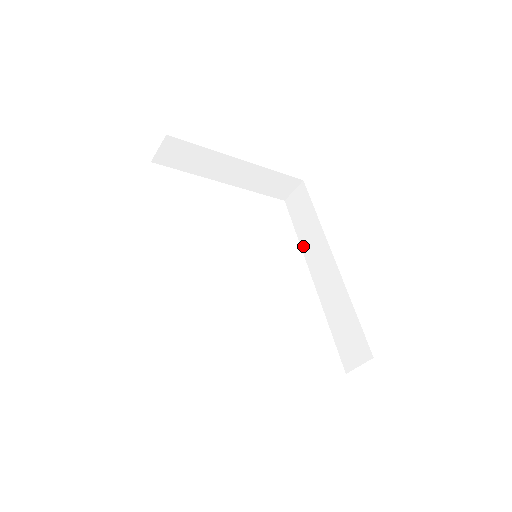
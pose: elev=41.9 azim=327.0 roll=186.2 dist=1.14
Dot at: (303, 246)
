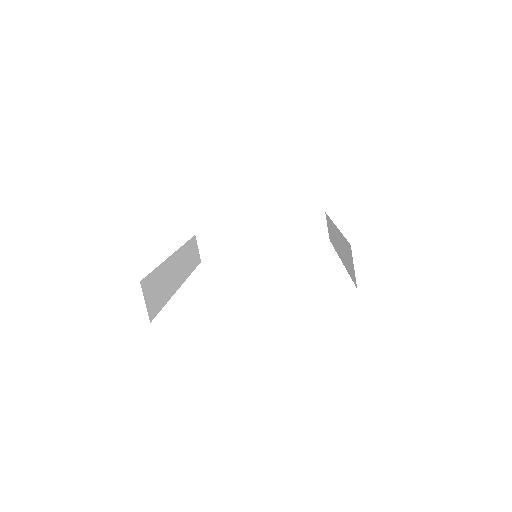
Dot at: (335, 248)
